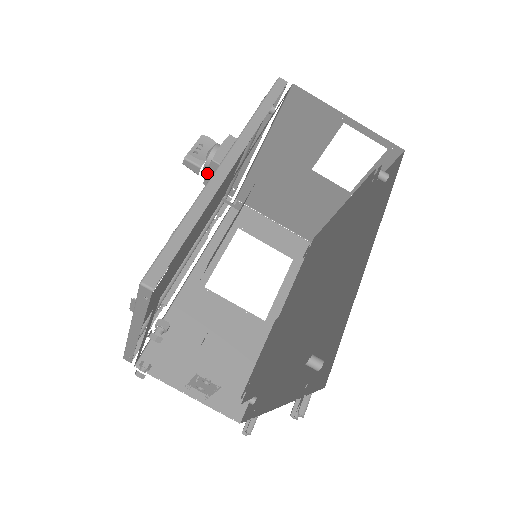
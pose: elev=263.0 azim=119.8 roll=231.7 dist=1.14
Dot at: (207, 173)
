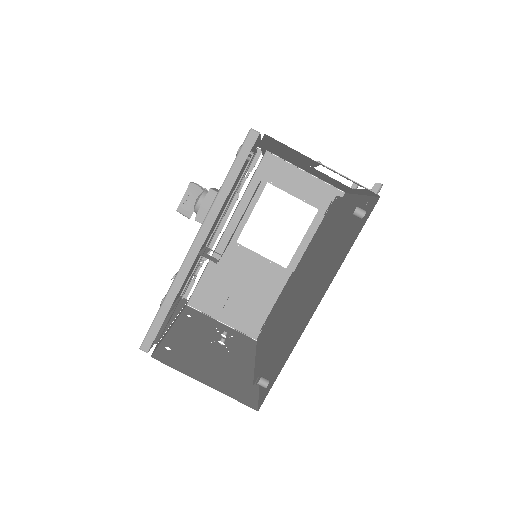
Dot at: occluded
